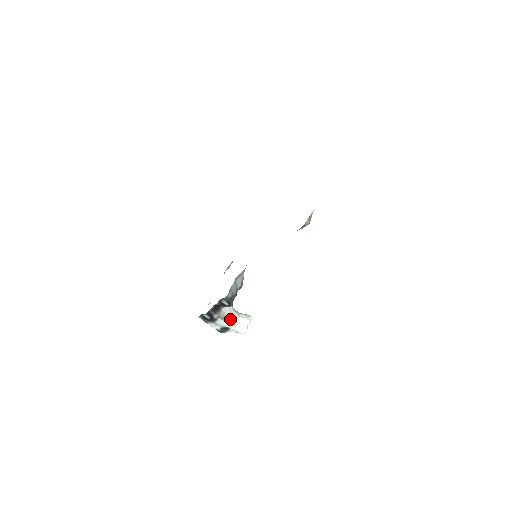
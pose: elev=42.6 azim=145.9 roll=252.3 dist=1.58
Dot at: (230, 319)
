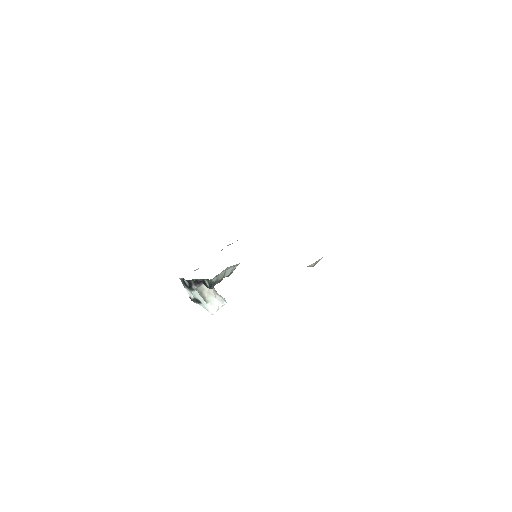
Dot at: (206, 296)
